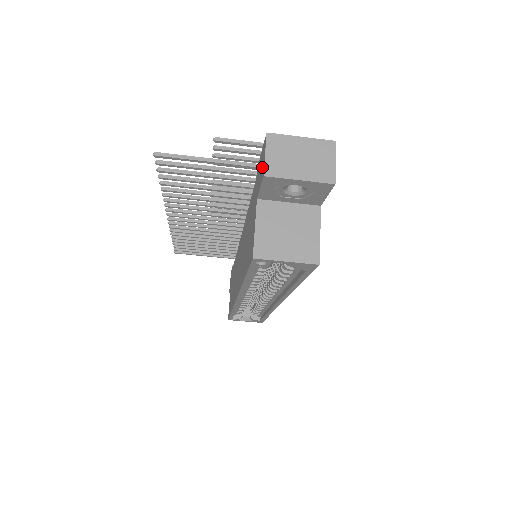
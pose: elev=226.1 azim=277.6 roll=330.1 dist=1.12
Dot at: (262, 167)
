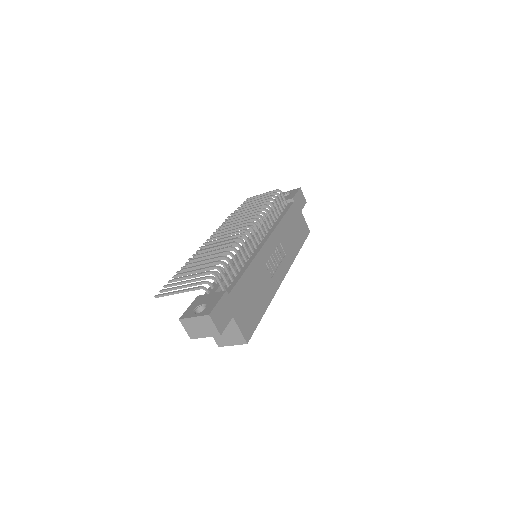
Dot at: occluded
